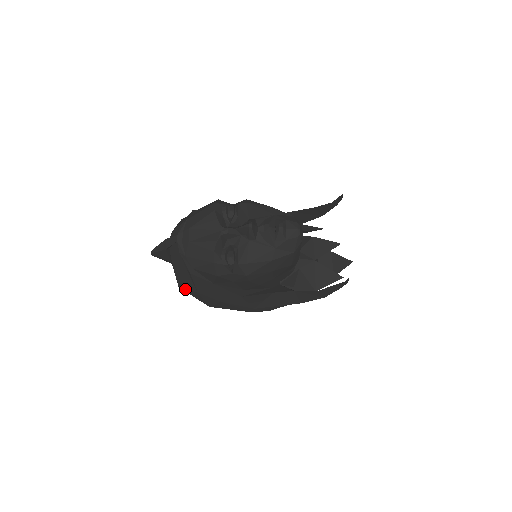
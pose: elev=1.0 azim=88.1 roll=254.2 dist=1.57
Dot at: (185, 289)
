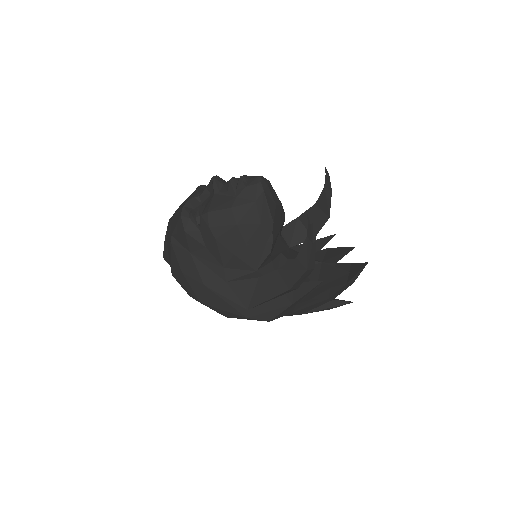
Dot at: (176, 275)
